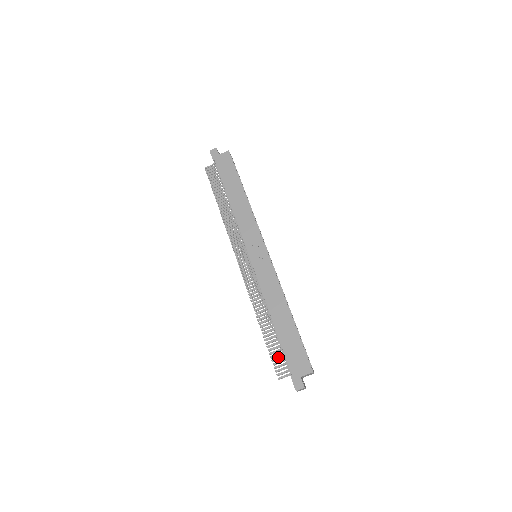
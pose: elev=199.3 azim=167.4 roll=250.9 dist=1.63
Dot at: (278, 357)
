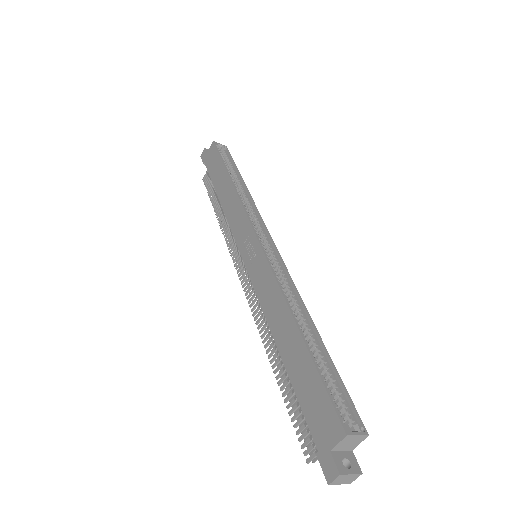
Dot at: (300, 417)
